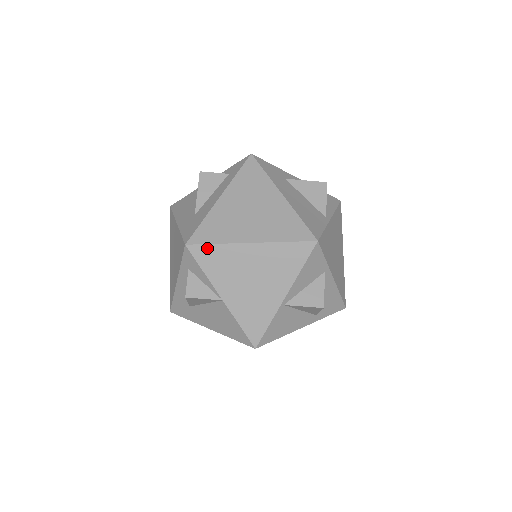
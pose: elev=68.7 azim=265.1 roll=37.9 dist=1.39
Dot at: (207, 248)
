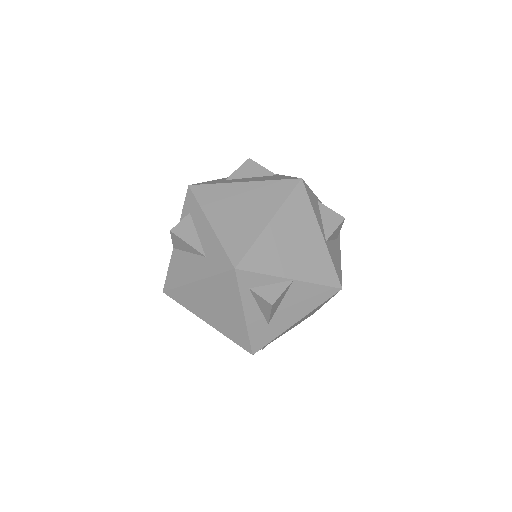
Dot at: (250, 255)
